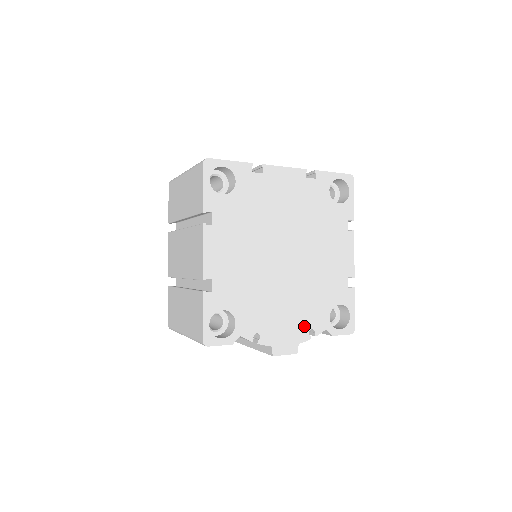
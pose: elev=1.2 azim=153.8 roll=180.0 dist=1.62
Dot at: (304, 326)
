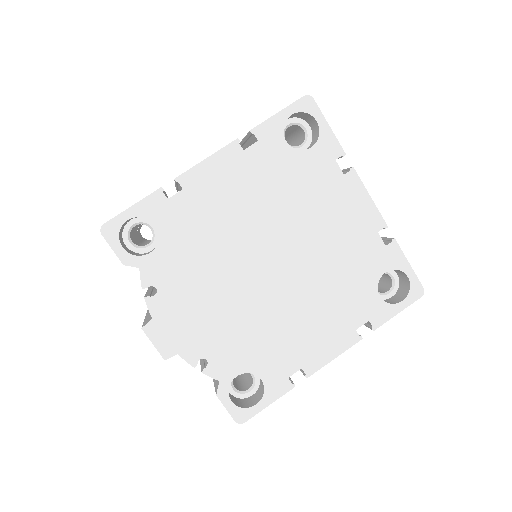
Dot at: (204, 347)
